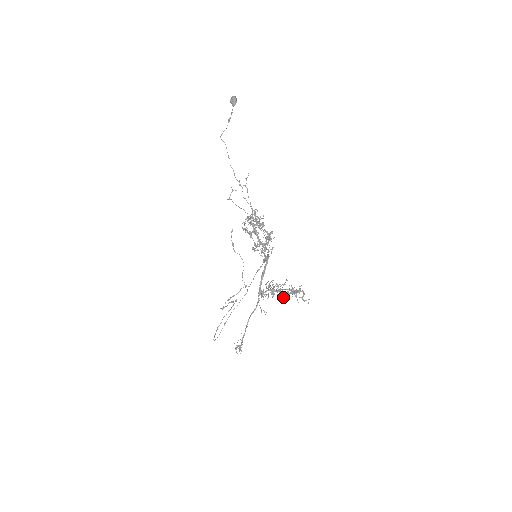
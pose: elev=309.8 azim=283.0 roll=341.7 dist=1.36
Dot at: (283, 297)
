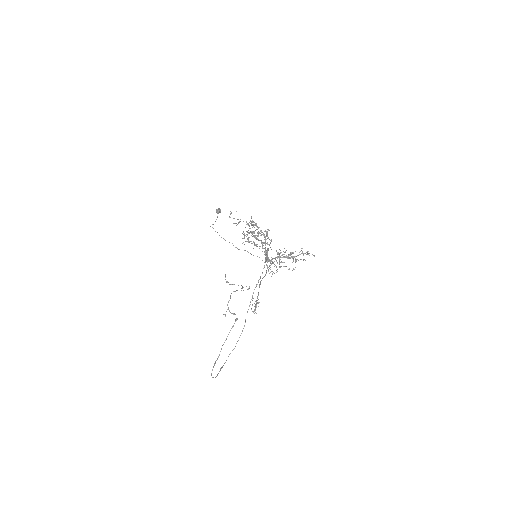
Dot at: (291, 253)
